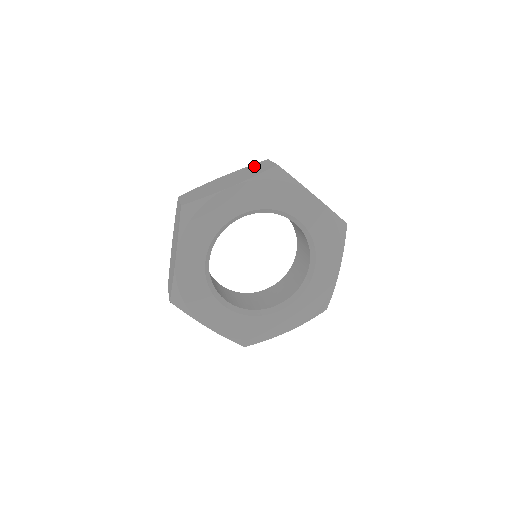
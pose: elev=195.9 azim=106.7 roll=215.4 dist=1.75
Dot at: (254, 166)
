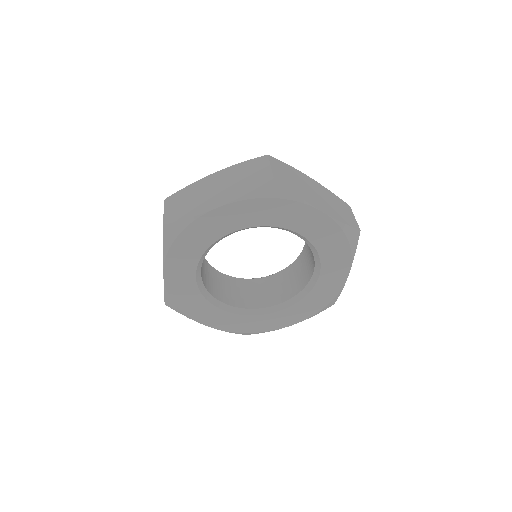
Dot at: (250, 166)
